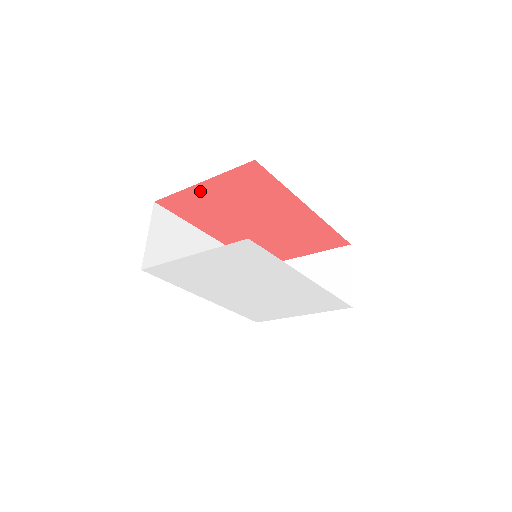
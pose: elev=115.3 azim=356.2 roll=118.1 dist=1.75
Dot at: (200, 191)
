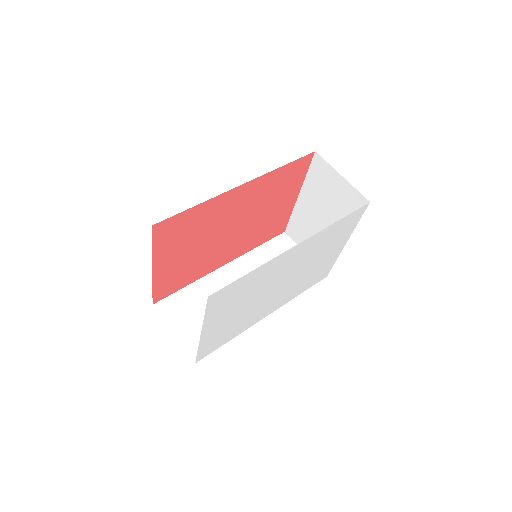
Dot at: (162, 271)
